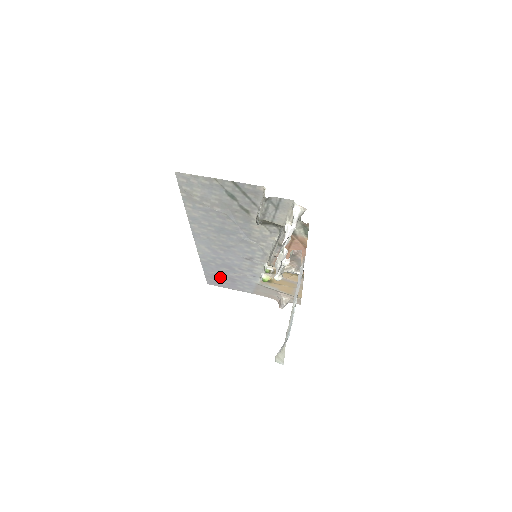
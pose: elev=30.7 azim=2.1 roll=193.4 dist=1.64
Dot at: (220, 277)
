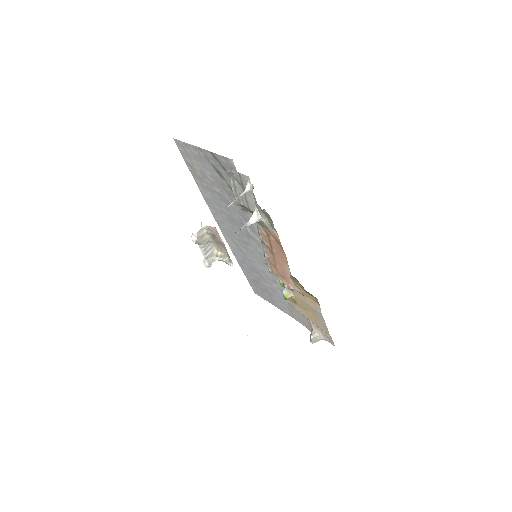
Dot at: (259, 285)
